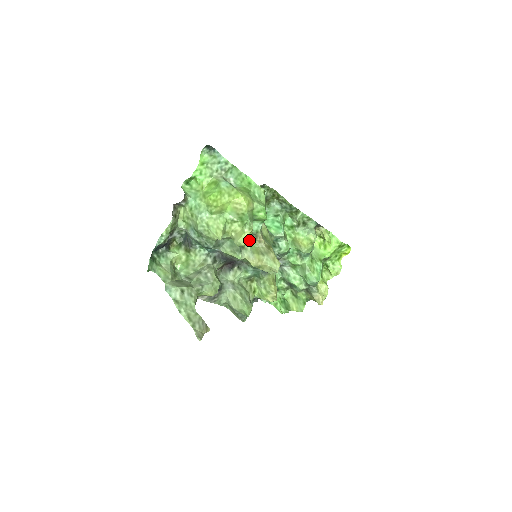
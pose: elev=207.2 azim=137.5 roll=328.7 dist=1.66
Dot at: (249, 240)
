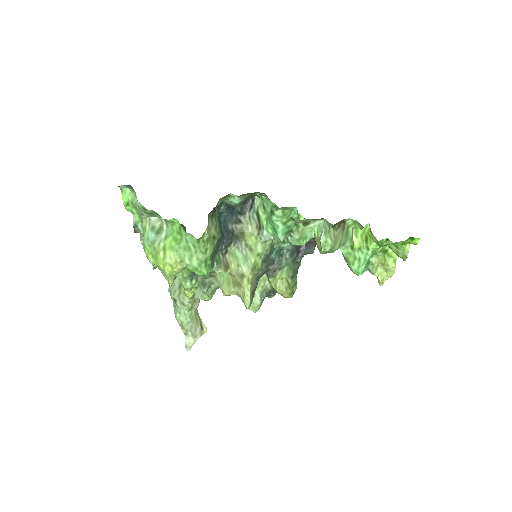
Dot at: occluded
